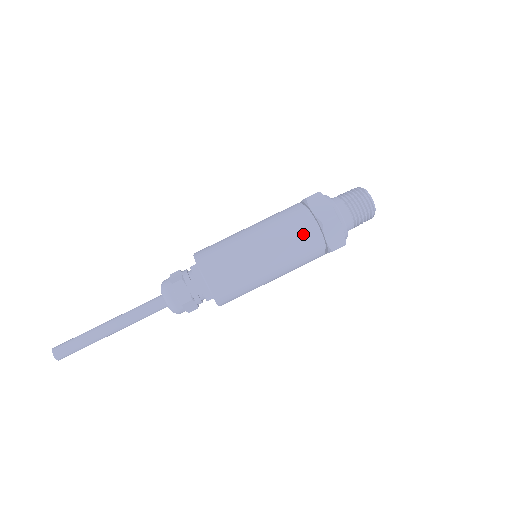
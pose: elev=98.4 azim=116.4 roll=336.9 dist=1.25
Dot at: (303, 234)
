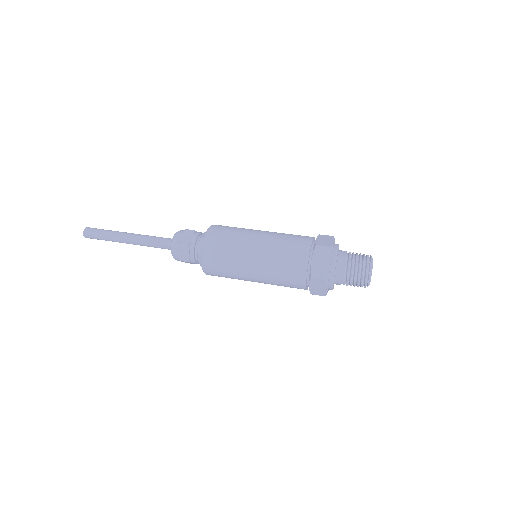
Dot at: (296, 246)
